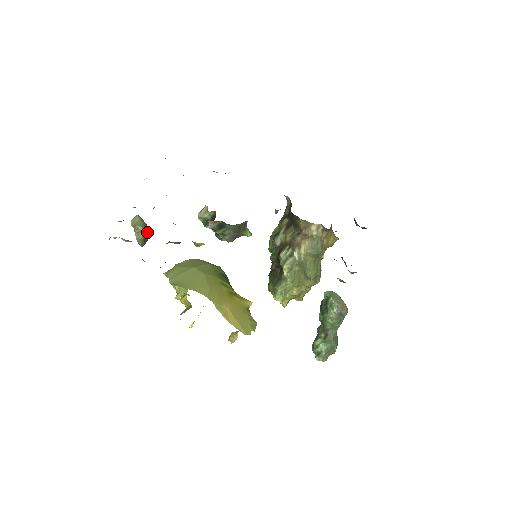
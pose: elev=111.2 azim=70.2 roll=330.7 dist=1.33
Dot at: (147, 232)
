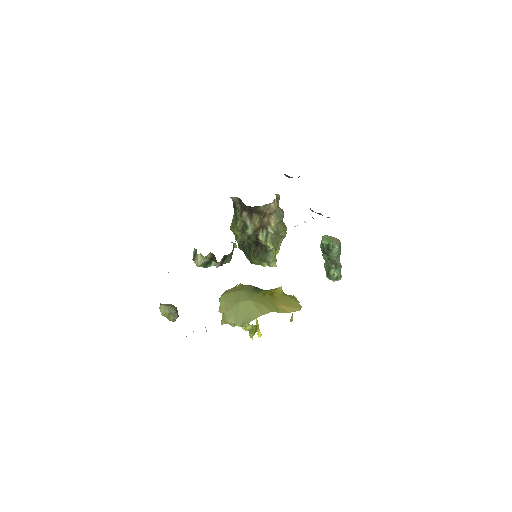
Dot at: (176, 309)
